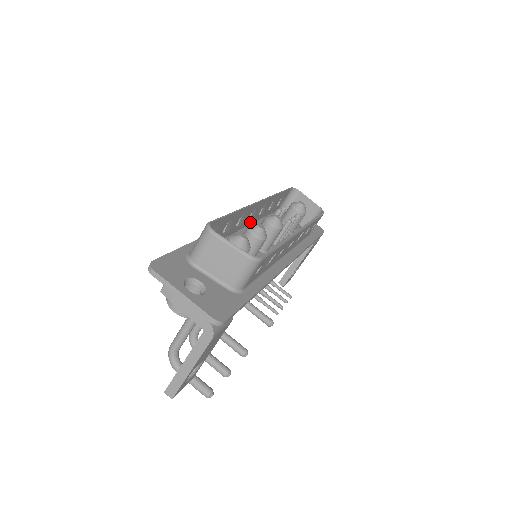
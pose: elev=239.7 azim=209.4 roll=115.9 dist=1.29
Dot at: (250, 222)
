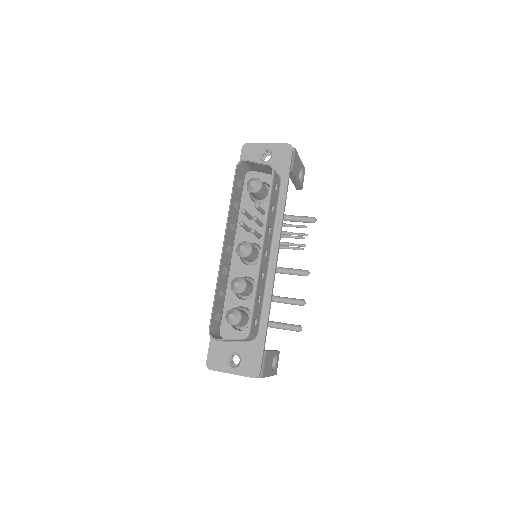
Dot at: (233, 241)
